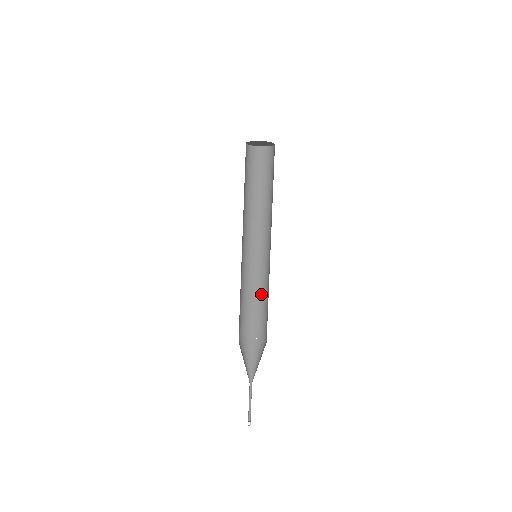
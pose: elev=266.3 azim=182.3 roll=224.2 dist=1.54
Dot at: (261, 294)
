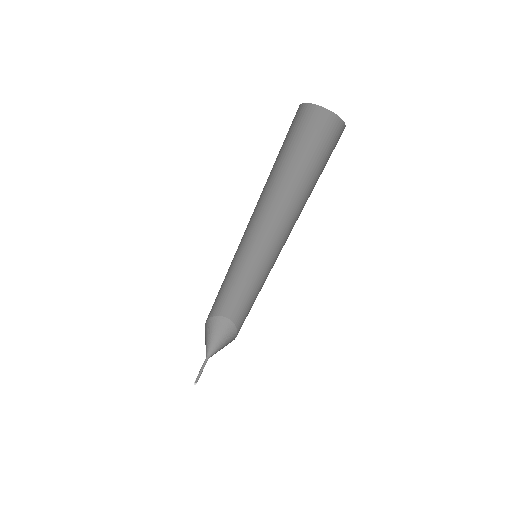
Dot at: (242, 281)
